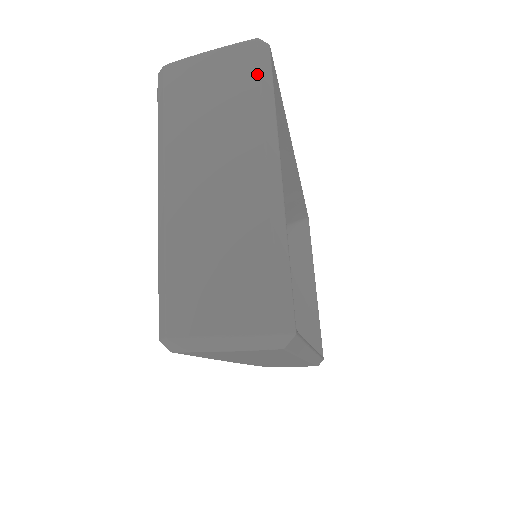
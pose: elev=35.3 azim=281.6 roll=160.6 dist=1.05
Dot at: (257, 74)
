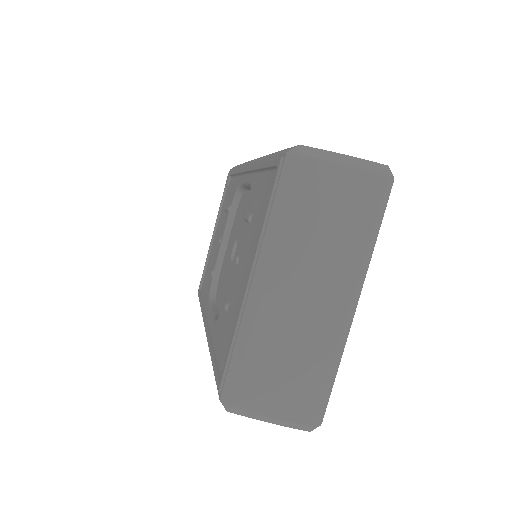
Dot at: (377, 213)
